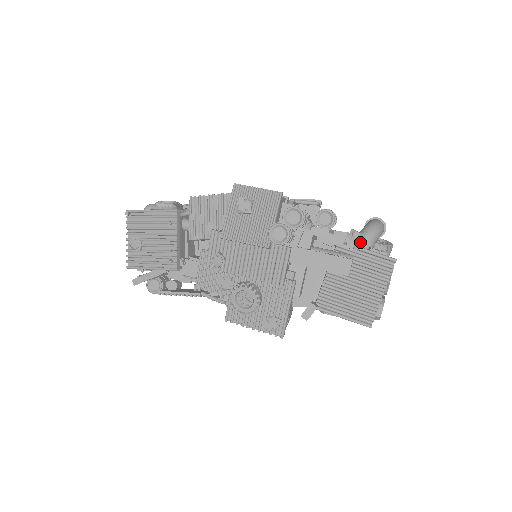
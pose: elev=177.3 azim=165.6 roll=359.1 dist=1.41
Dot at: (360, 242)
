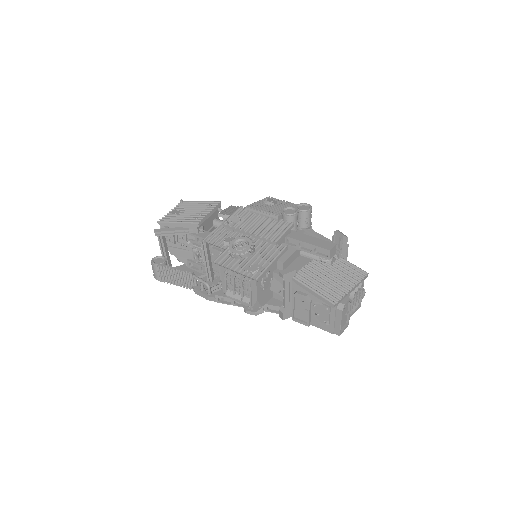
Dot at: (345, 236)
